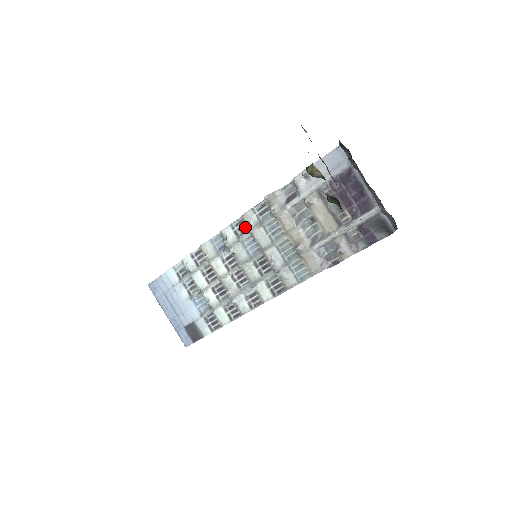
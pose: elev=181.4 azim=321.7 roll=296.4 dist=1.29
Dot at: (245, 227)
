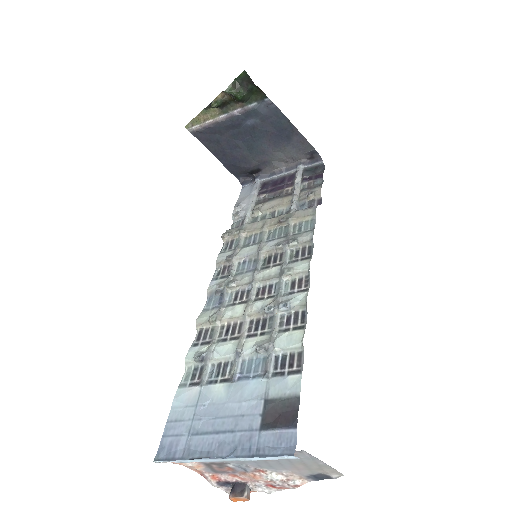
Dot at: (226, 266)
